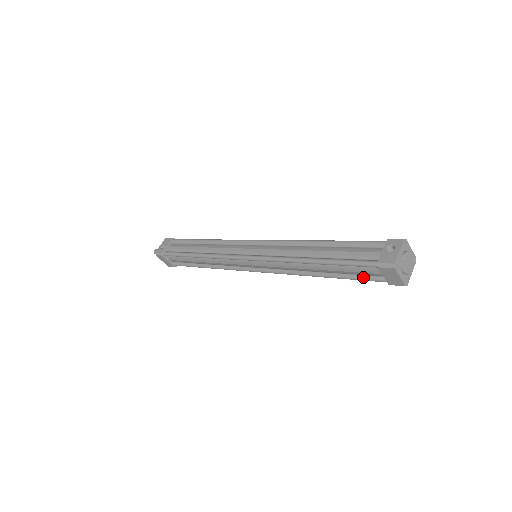
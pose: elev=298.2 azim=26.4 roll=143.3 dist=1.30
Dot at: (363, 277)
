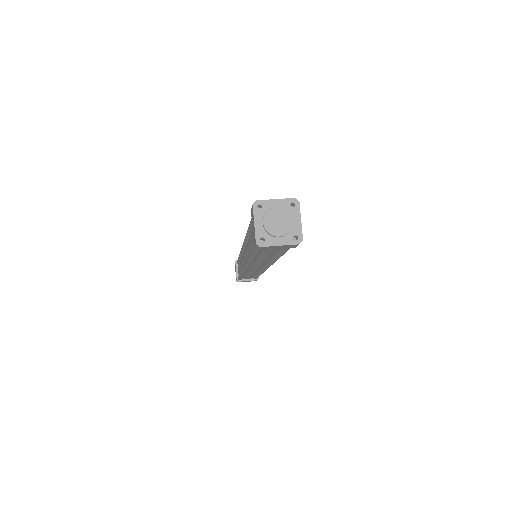
Dot at: occluded
